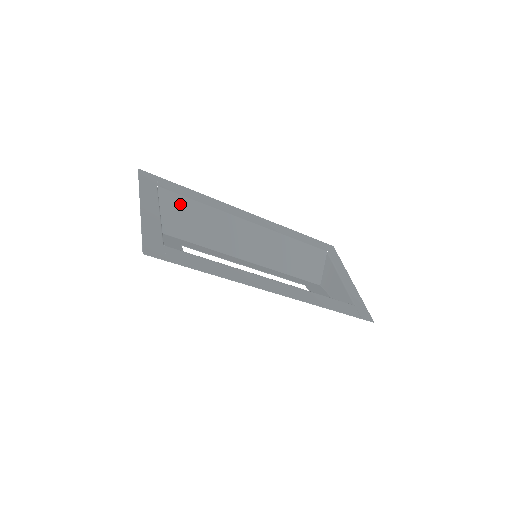
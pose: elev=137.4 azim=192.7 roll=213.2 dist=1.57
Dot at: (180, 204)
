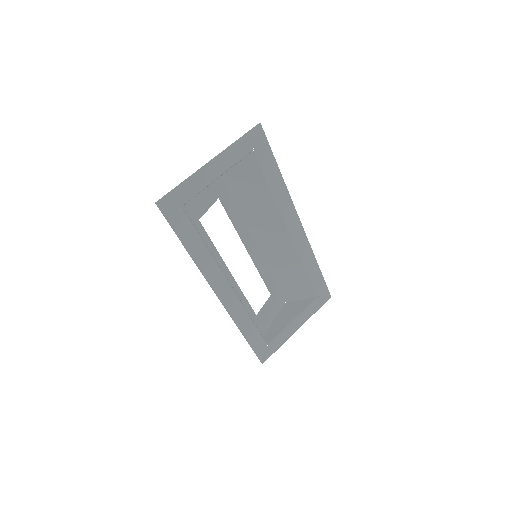
Dot at: (255, 175)
